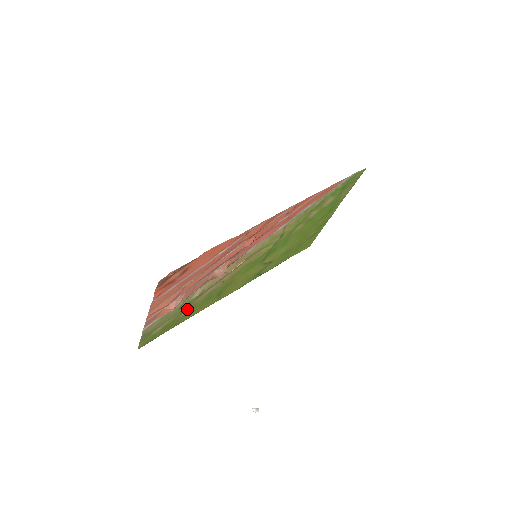
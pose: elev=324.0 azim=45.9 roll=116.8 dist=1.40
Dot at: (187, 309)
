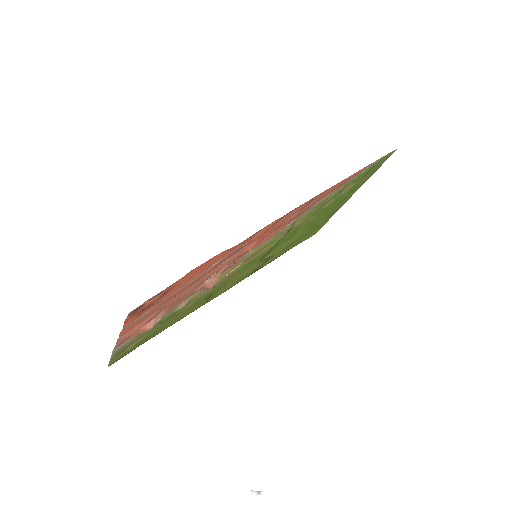
Dot at: (169, 319)
